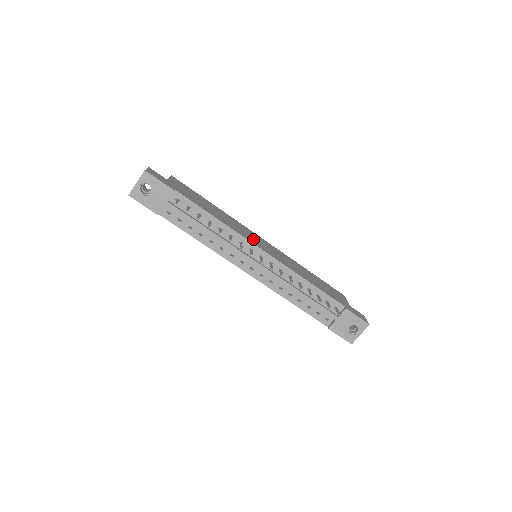
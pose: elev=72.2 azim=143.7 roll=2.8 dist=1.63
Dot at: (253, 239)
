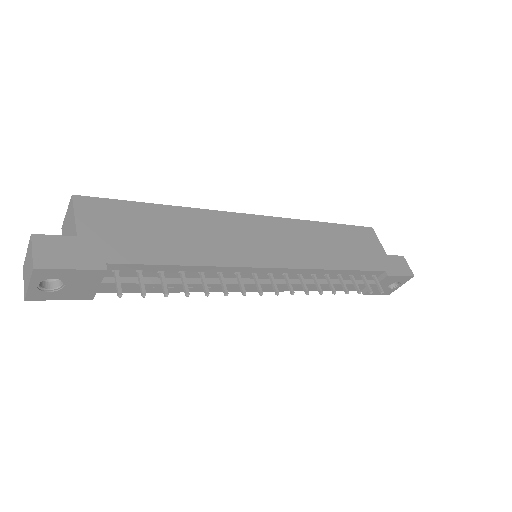
Dot at: (250, 247)
